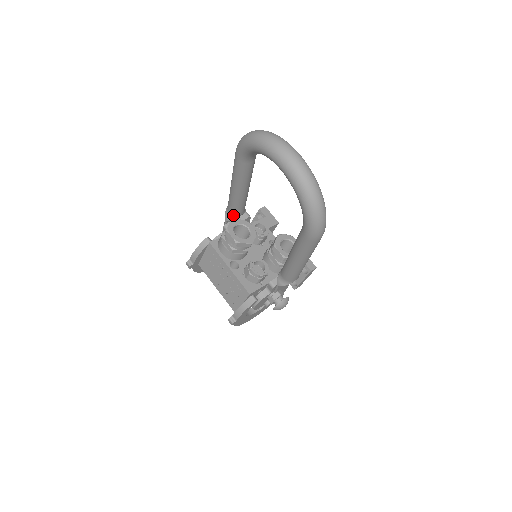
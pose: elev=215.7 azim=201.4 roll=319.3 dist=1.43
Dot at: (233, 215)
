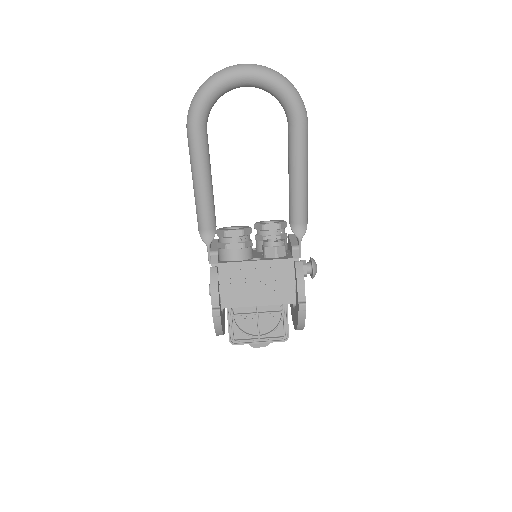
Dot at: (212, 230)
